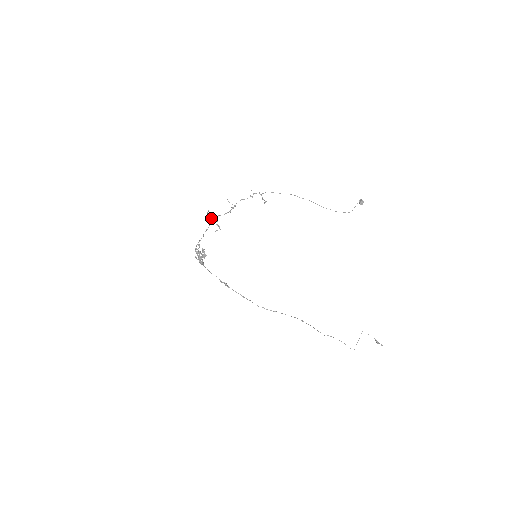
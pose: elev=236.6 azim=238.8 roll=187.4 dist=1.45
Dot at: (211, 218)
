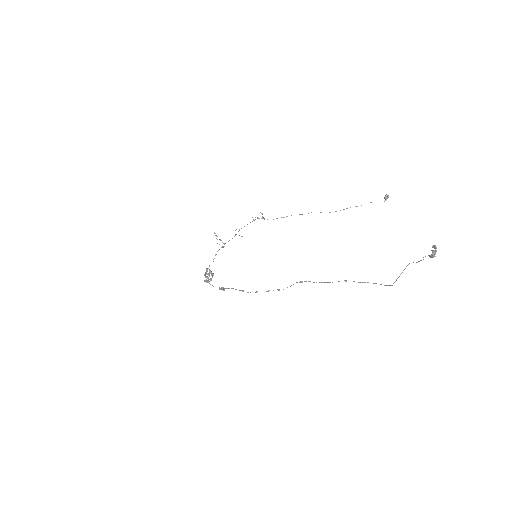
Dot at: (219, 244)
